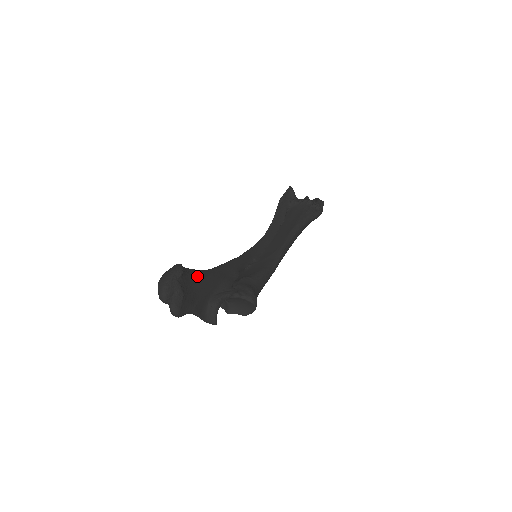
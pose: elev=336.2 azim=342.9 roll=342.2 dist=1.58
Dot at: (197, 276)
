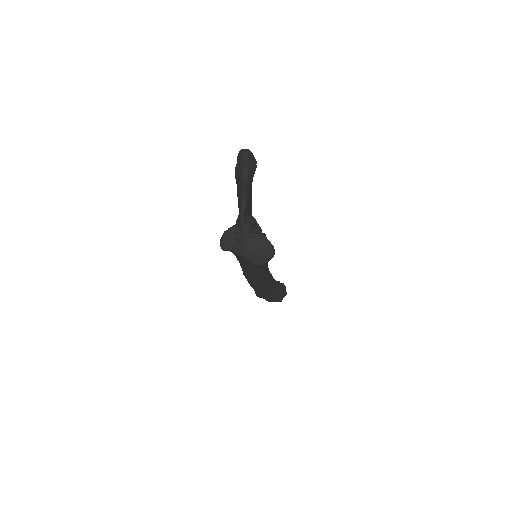
Dot at: occluded
